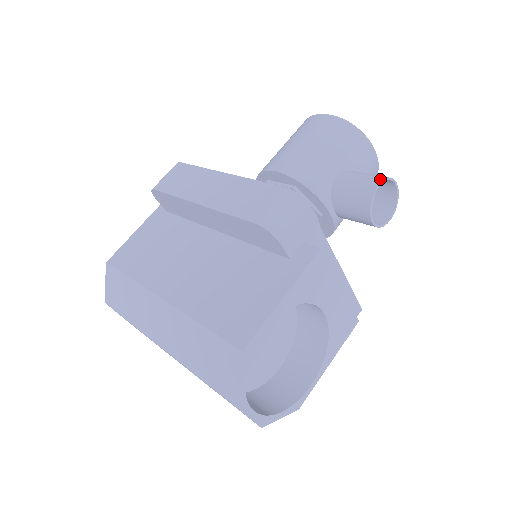
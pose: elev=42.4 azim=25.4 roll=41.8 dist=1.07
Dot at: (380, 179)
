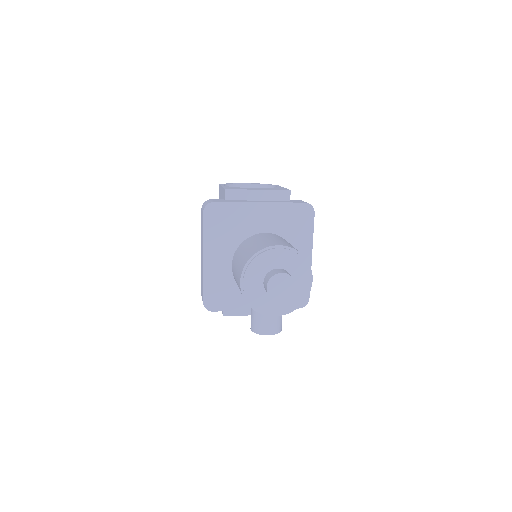
Dot at: (252, 329)
